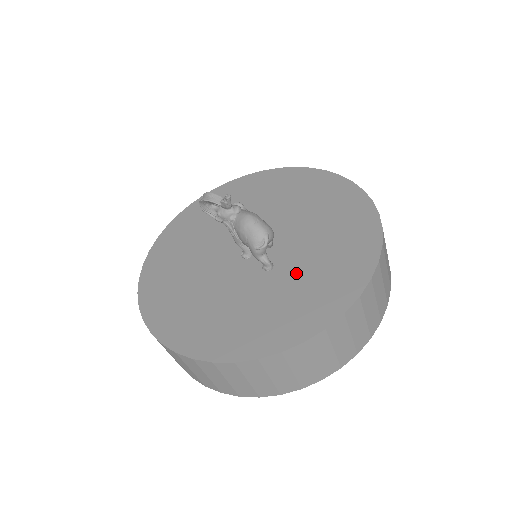
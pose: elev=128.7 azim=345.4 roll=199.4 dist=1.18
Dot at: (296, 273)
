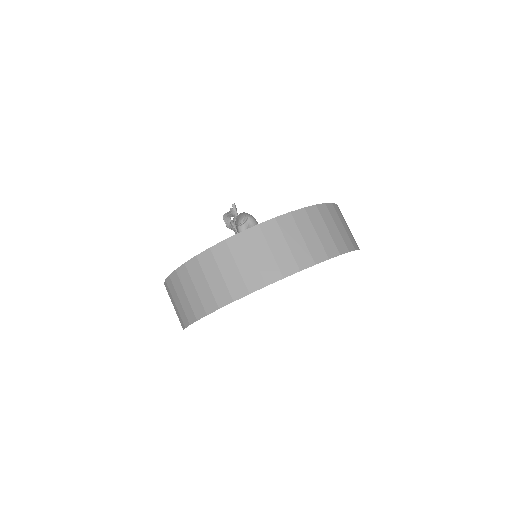
Dot at: occluded
